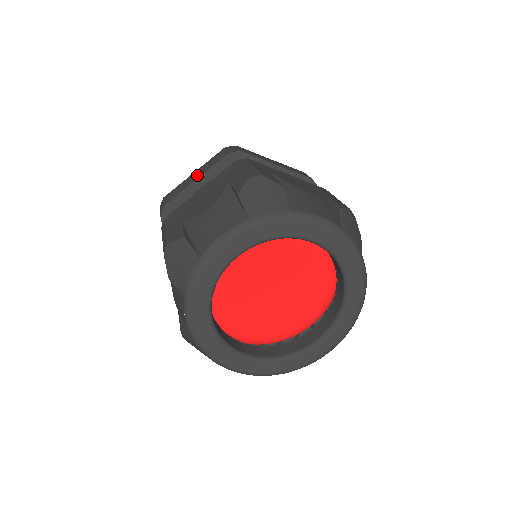
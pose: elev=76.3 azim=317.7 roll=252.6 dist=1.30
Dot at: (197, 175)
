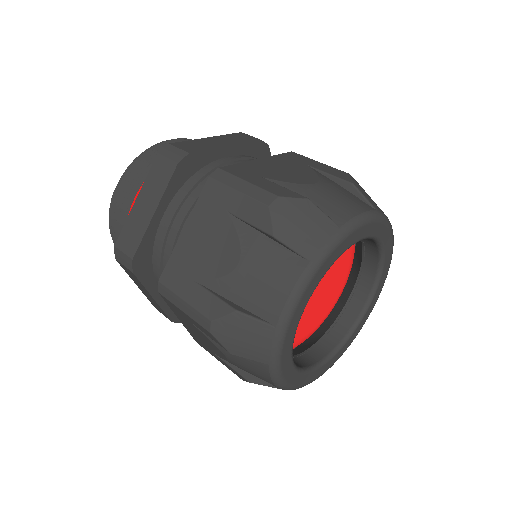
Dot at: (149, 205)
